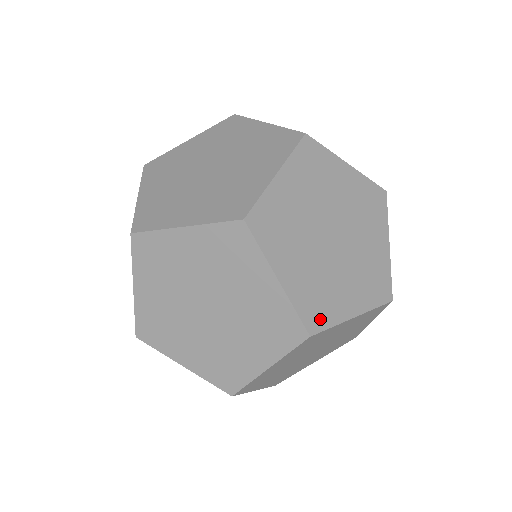
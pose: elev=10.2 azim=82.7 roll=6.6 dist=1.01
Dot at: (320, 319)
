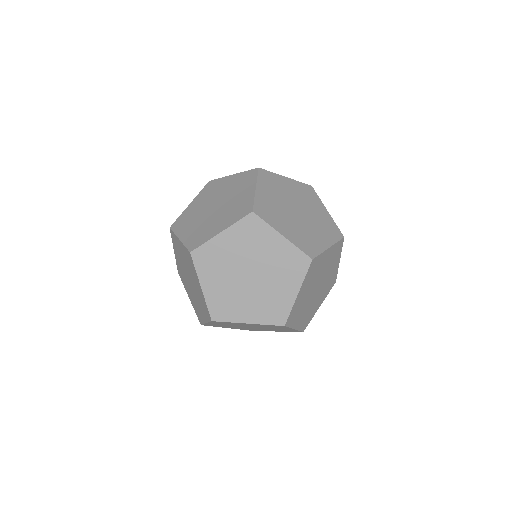
Dot at: occluded
